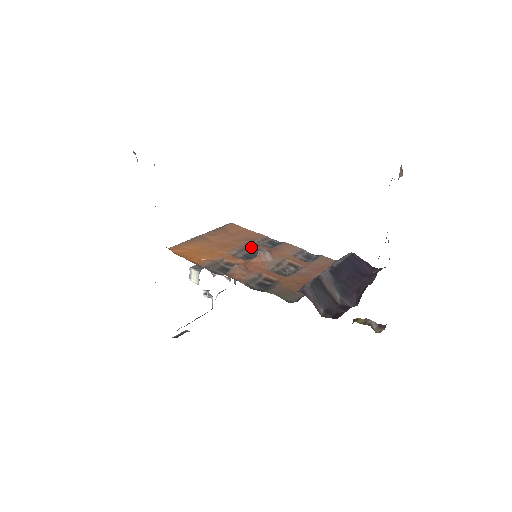
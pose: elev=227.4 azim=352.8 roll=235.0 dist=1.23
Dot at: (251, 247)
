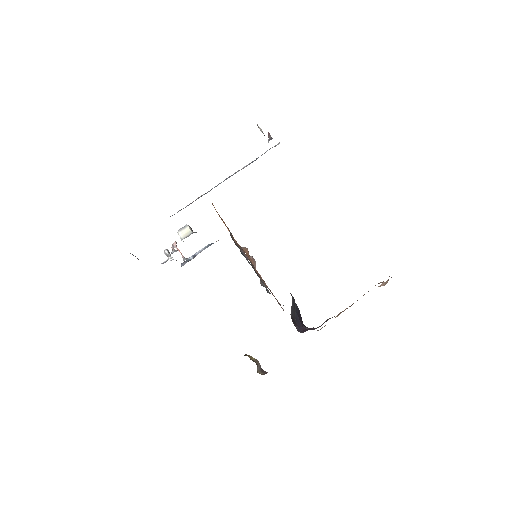
Dot at: occluded
